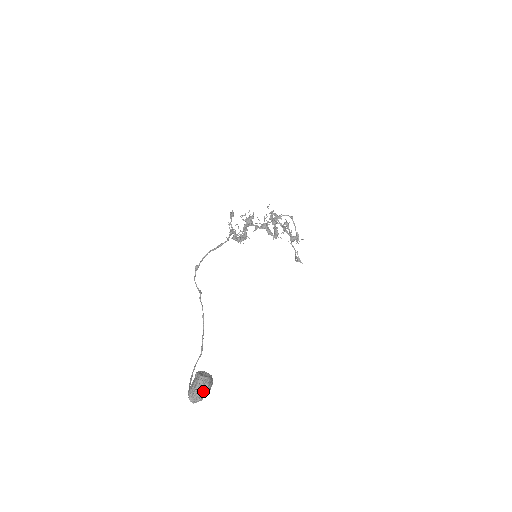
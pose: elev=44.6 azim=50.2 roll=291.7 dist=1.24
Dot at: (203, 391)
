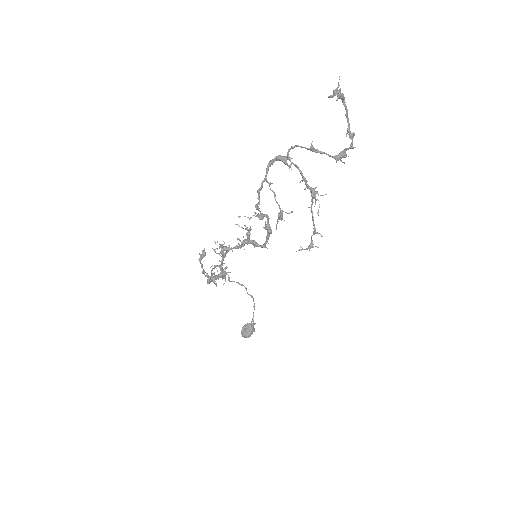
Dot at: occluded
